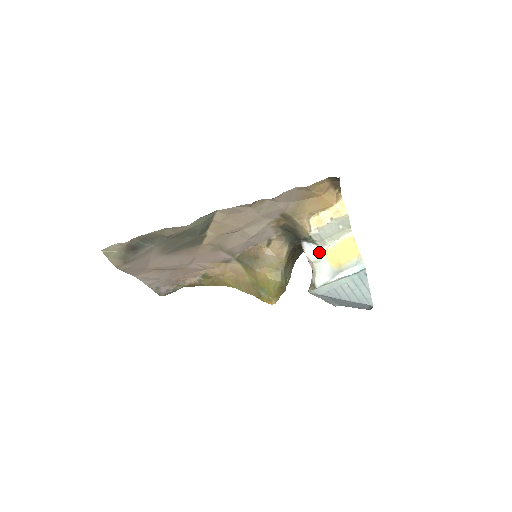
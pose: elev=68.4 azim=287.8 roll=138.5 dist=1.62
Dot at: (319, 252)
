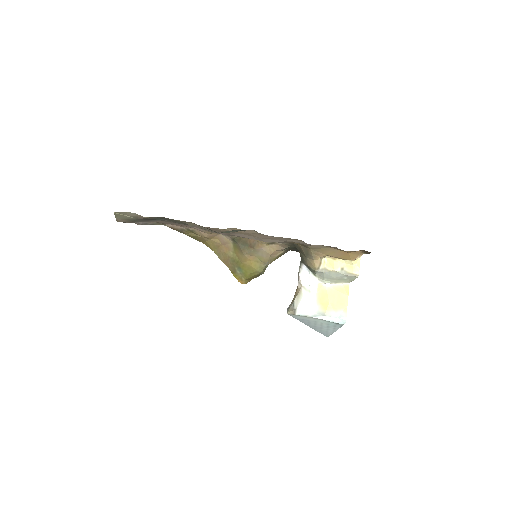
Dot at: (313, 283)
